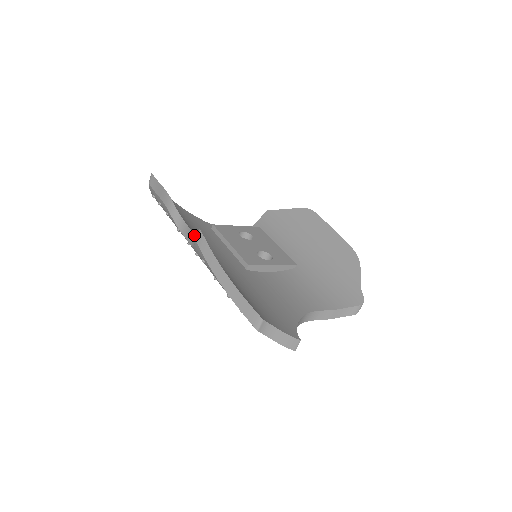
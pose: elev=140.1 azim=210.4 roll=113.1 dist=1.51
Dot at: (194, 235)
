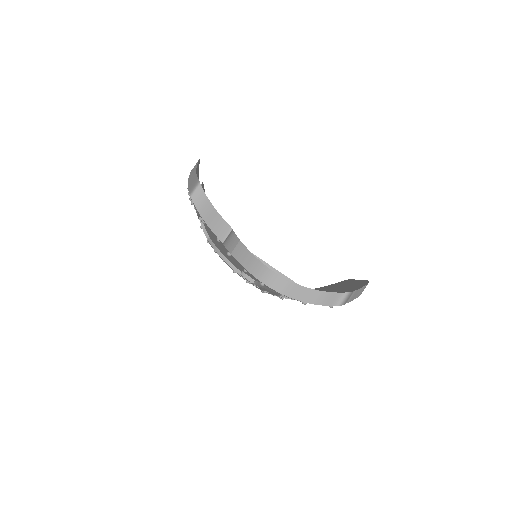
Dot at: occluded
